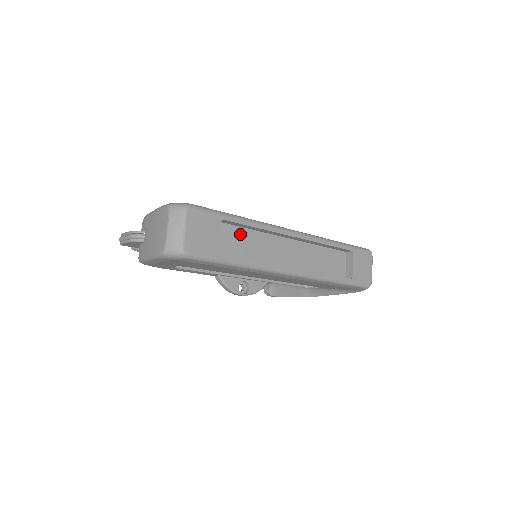
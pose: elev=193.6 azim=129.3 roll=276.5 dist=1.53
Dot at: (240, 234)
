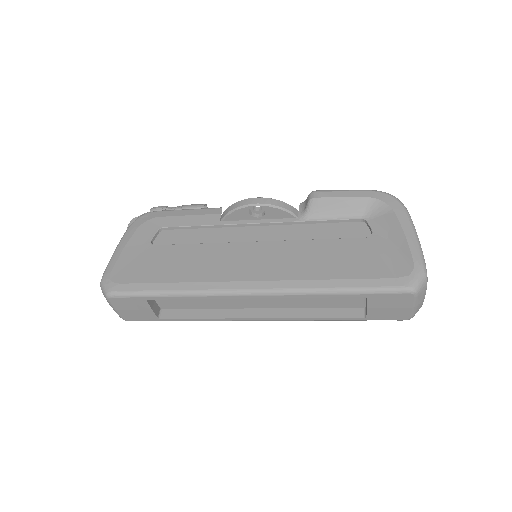
Dot at: occluded
